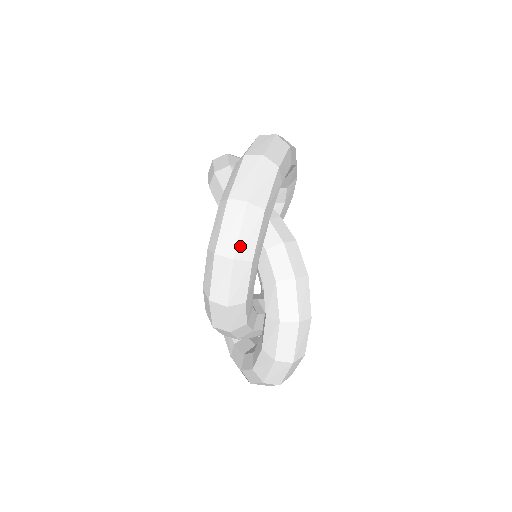
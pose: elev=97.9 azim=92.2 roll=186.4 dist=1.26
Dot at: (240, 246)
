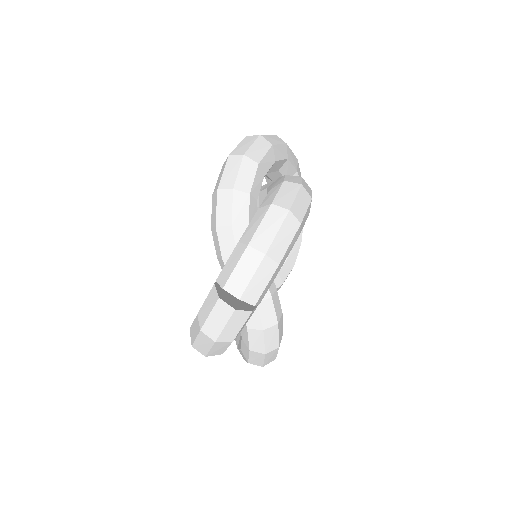
Dot at: (266, 136)
